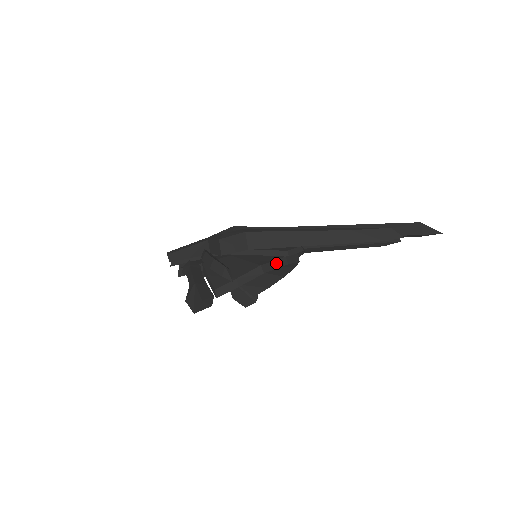
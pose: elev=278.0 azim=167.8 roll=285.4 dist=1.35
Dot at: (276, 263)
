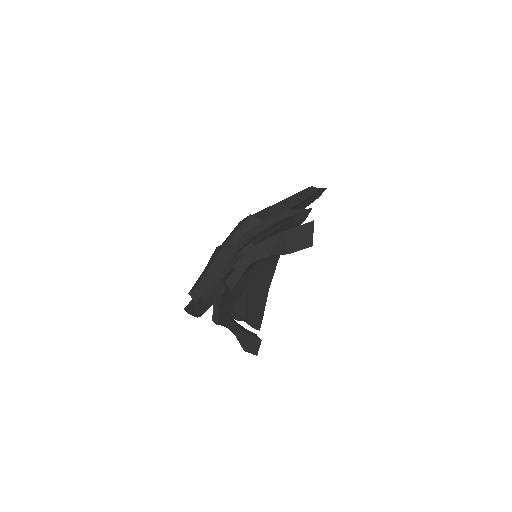
Dot at: occluded
